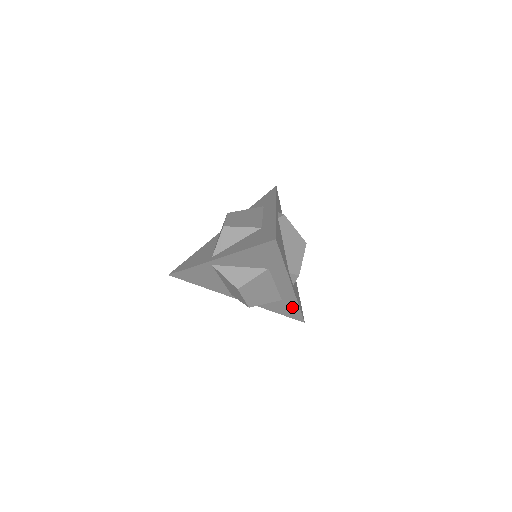
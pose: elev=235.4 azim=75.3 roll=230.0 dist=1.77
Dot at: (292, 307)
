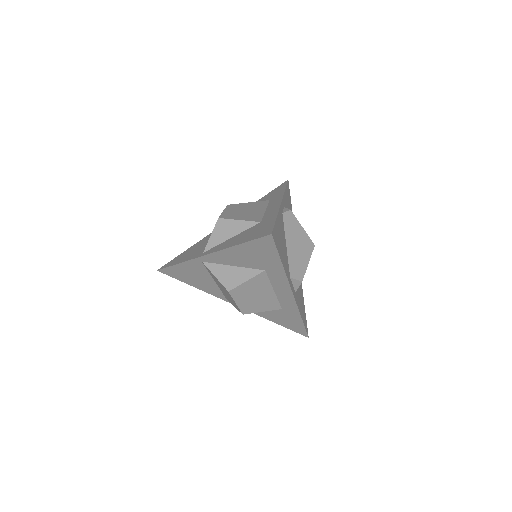
Dot at: (294, 318)
